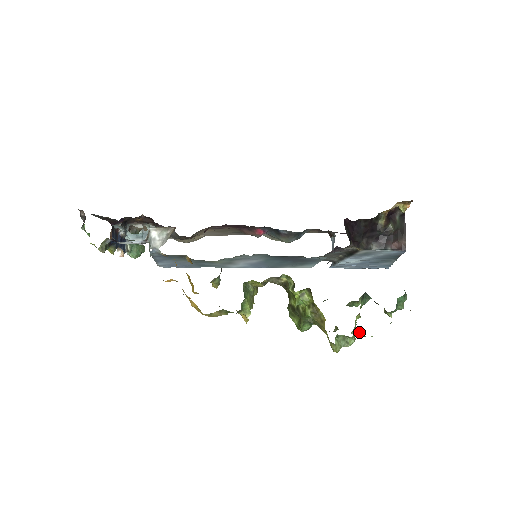
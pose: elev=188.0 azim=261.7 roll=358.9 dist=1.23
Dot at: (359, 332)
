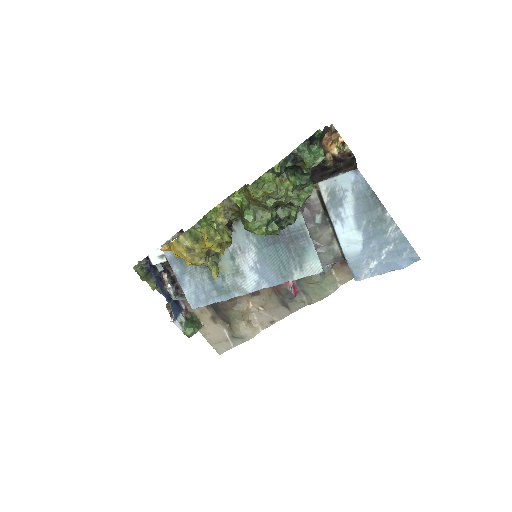
Dot at: (270, 169)
